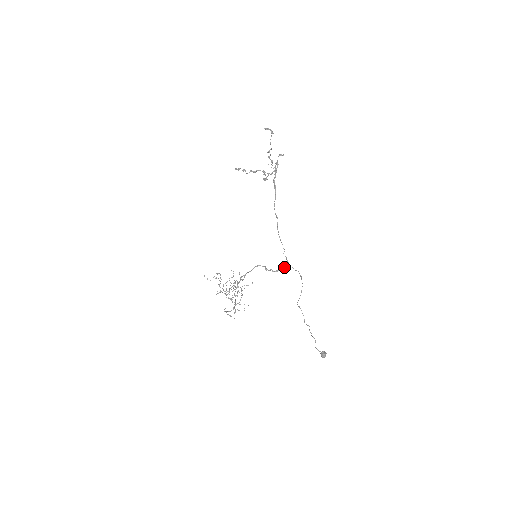
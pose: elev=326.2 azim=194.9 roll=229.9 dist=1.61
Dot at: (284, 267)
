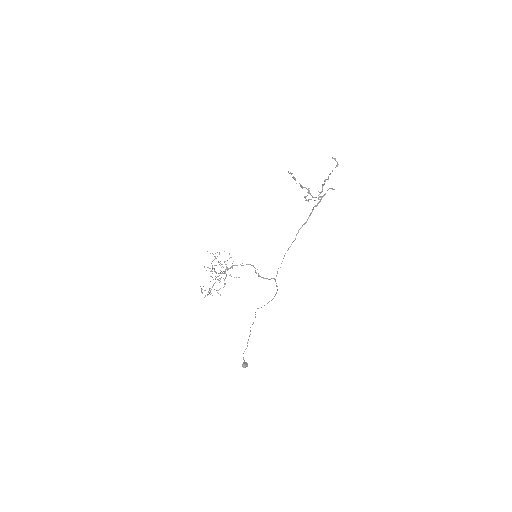
Dot at: occluded
